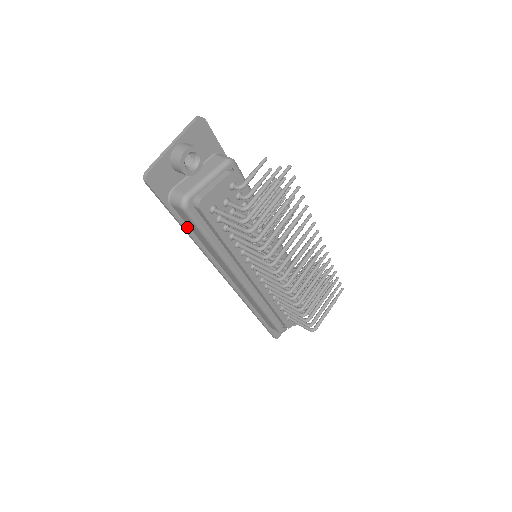
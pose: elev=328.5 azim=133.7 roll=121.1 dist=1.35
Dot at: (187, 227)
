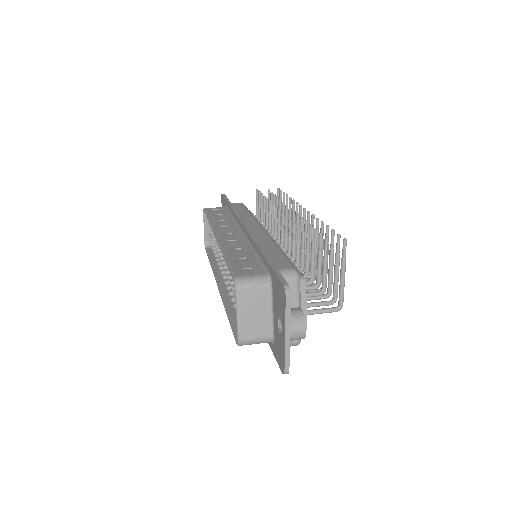
Dot at: occluded
